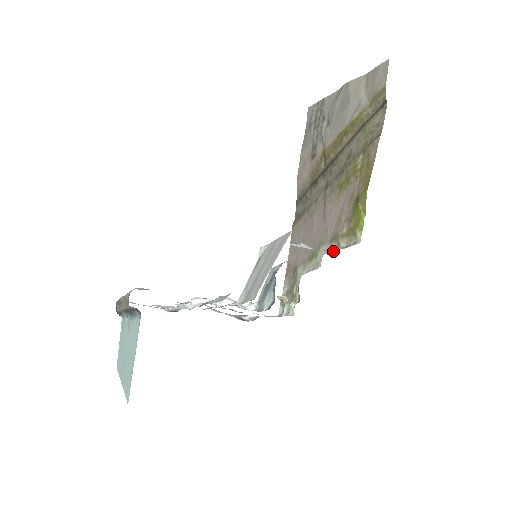
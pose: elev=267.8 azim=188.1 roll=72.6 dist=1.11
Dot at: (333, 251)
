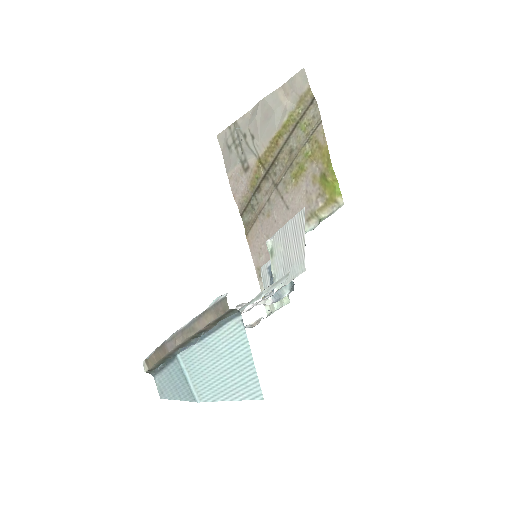
Dot at: (315, 226)
